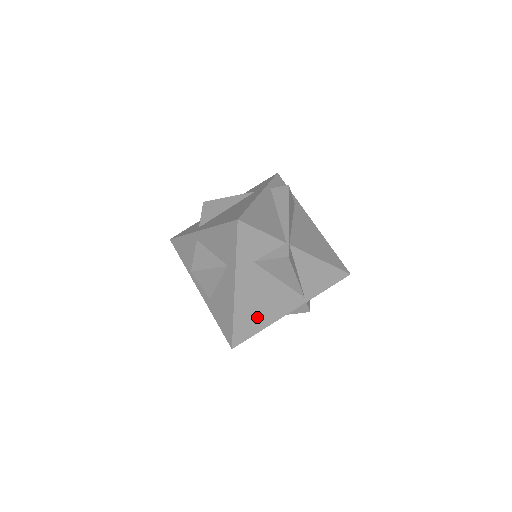
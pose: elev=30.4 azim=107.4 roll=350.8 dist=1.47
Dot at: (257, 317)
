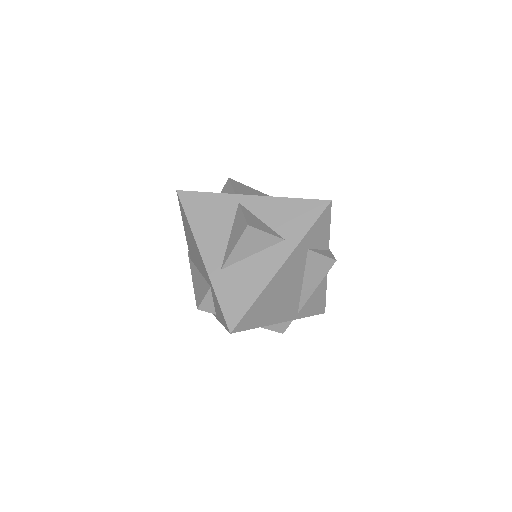
Dot at: (268, 309)
